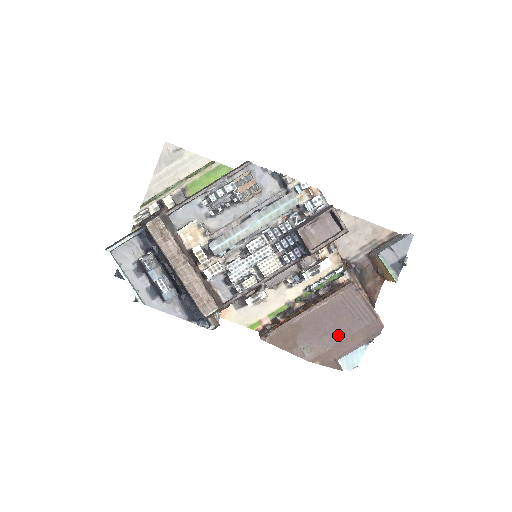
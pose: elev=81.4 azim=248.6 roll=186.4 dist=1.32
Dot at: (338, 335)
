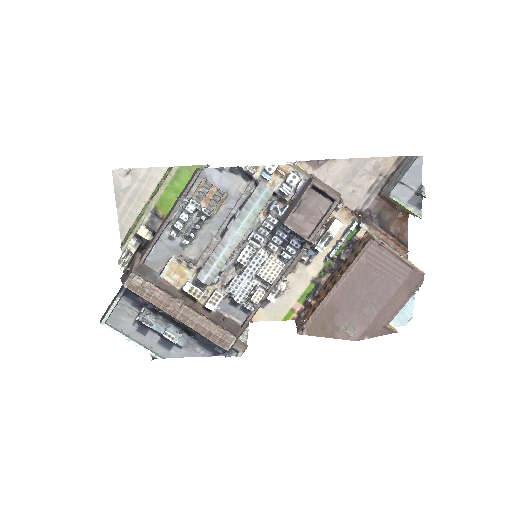
Dot at: (377, 302)
